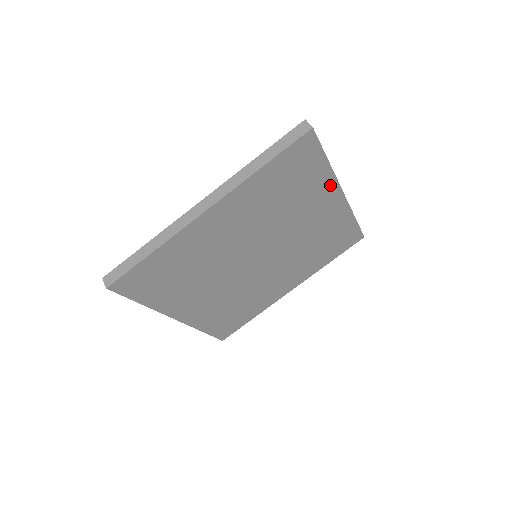
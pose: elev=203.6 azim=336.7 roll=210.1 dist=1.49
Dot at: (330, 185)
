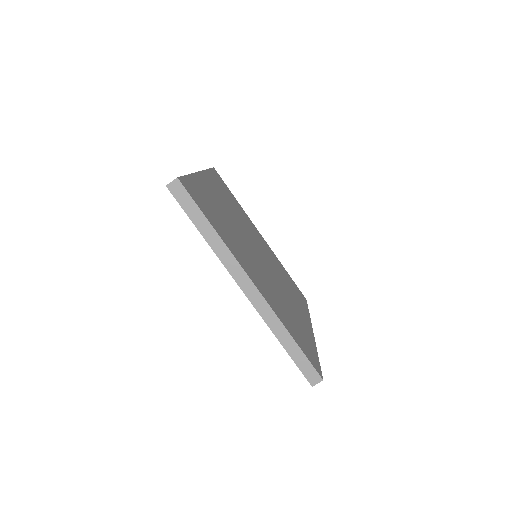
Dot at: (249, 220)
